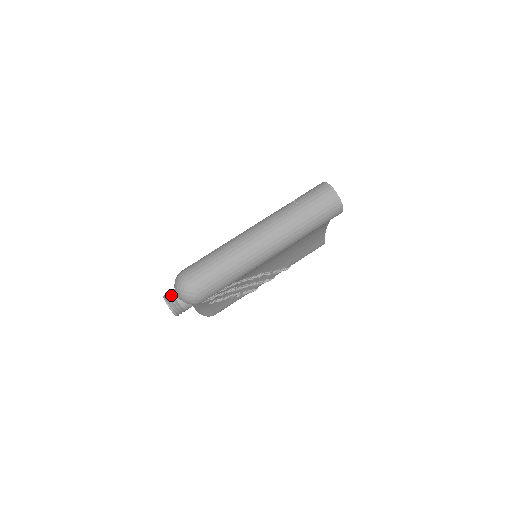
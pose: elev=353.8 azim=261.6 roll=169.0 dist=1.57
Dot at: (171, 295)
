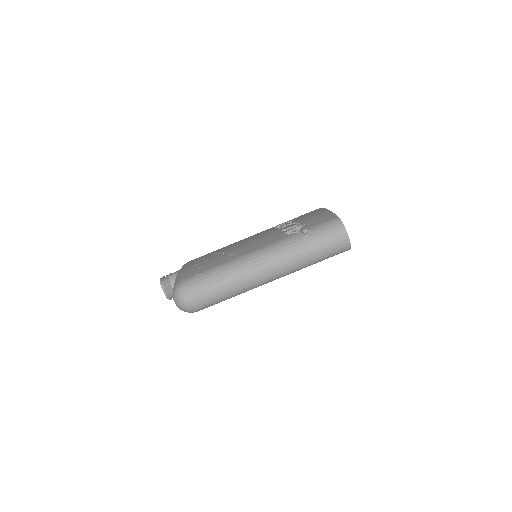
Dot at: (168, 282)
